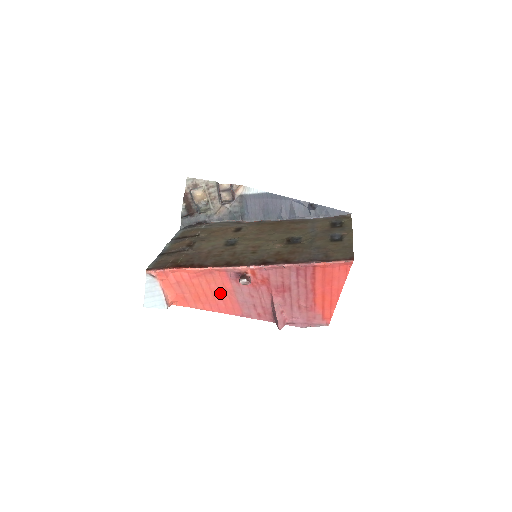
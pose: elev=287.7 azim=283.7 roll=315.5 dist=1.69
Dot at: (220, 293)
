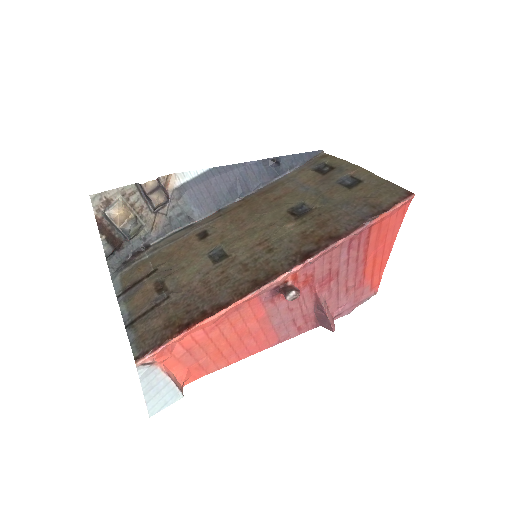
Dot at: (249, 330)
